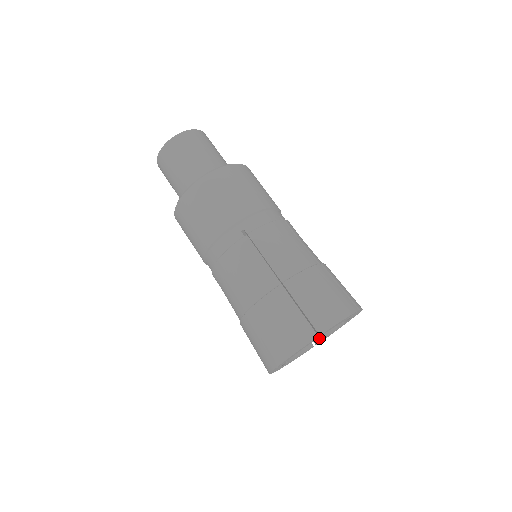
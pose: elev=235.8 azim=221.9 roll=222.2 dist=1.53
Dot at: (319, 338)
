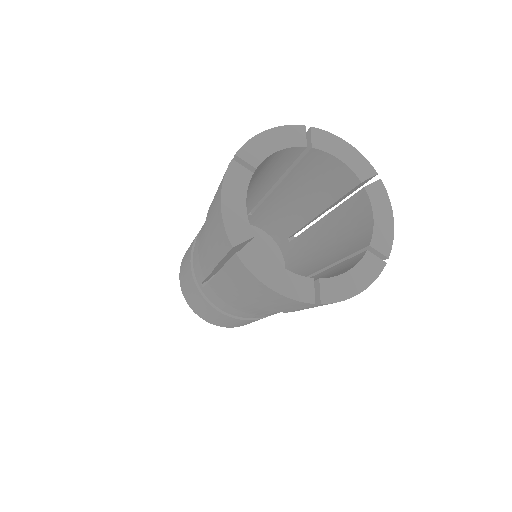
Dot at: (368, 238)
